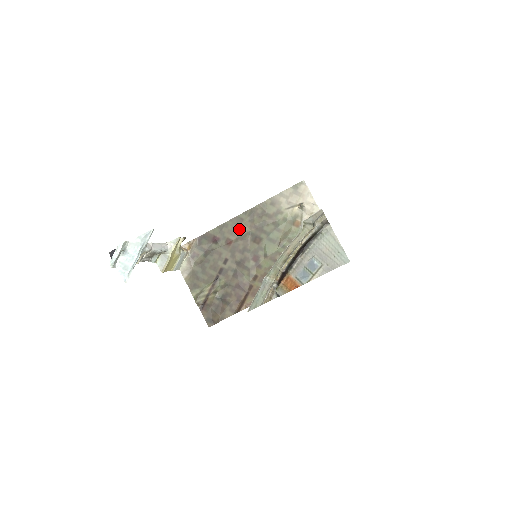
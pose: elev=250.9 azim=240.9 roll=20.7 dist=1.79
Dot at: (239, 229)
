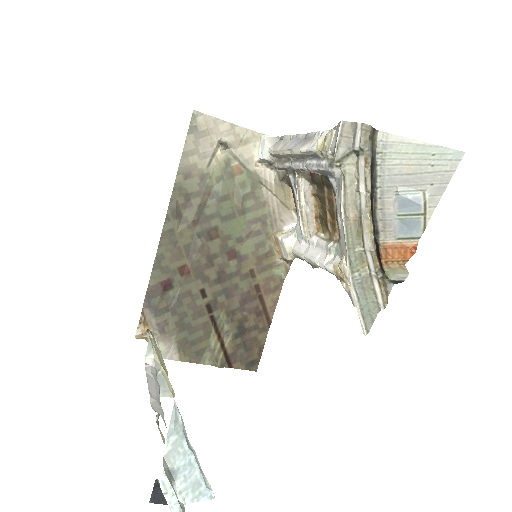
Dot at: (180, 245)
